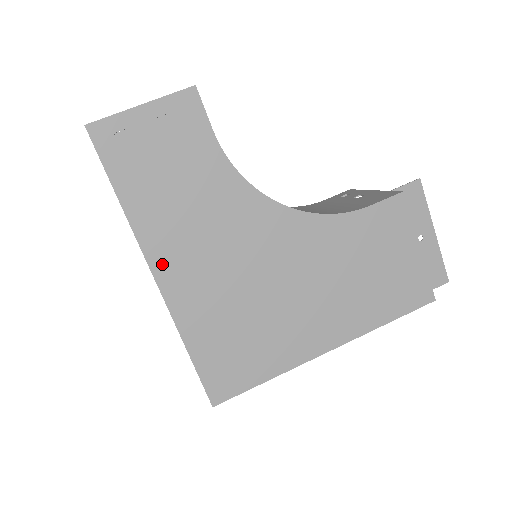
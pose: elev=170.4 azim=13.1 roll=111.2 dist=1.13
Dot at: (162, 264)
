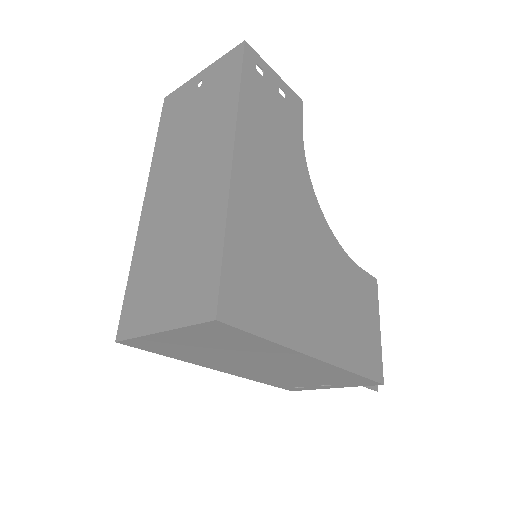
Dot at: (243, 156)
